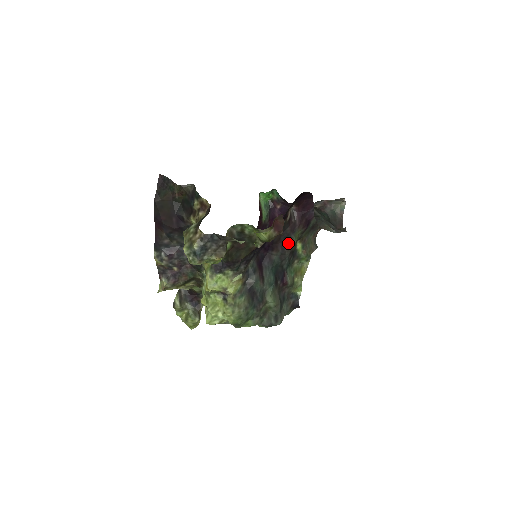
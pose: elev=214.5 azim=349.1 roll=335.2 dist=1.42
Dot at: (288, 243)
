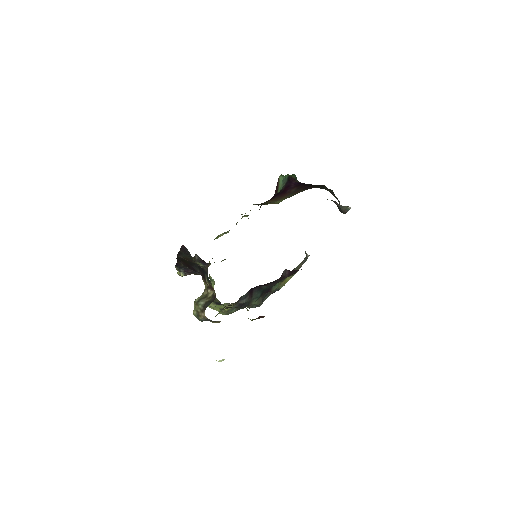
Dot at: (276, 282)
